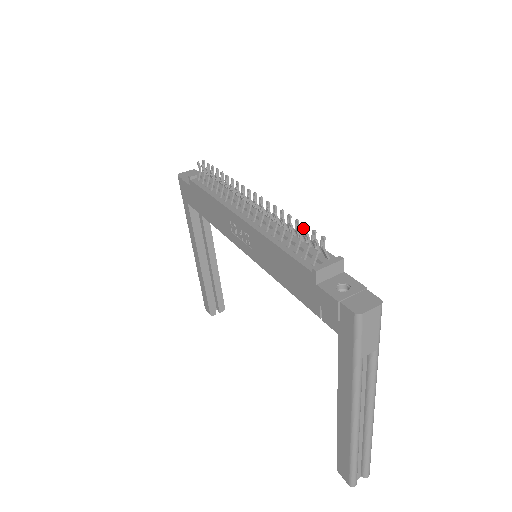
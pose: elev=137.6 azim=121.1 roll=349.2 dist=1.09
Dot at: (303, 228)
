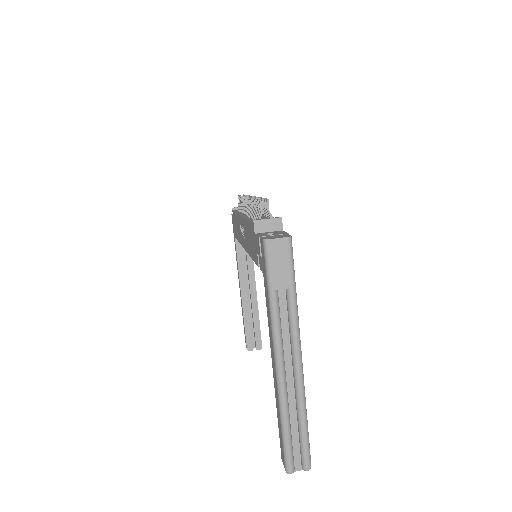
Dot at: (262, 201)
